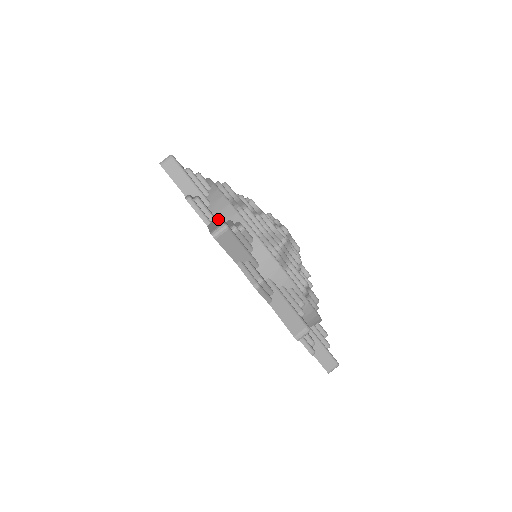
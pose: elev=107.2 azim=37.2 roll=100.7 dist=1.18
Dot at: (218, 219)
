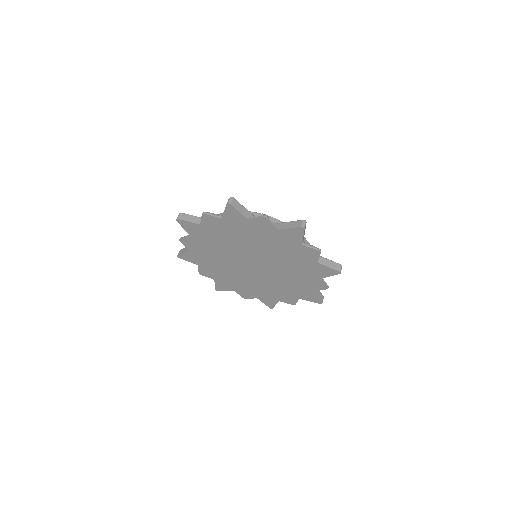
Dot at: occluded
